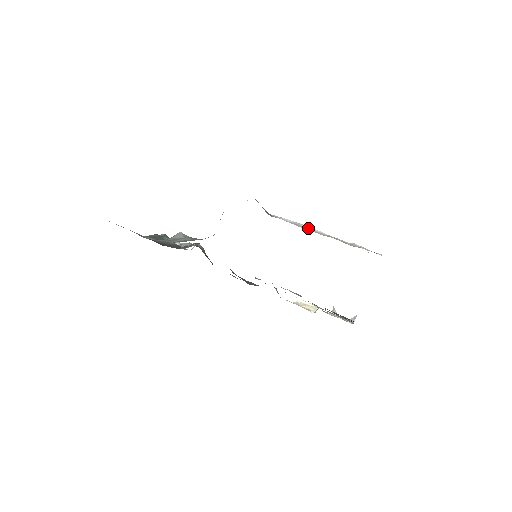
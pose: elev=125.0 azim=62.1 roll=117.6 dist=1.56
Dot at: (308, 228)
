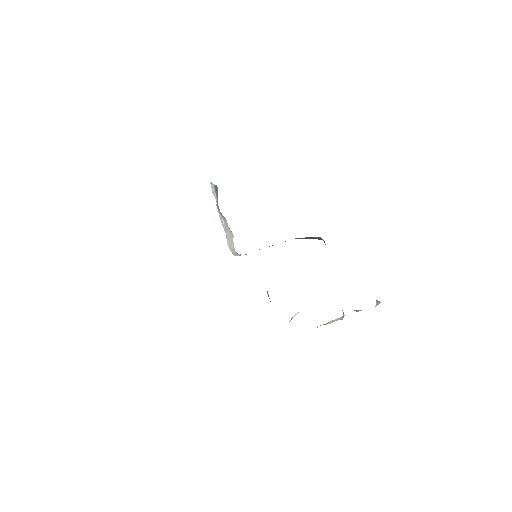
Dot at: occluded
